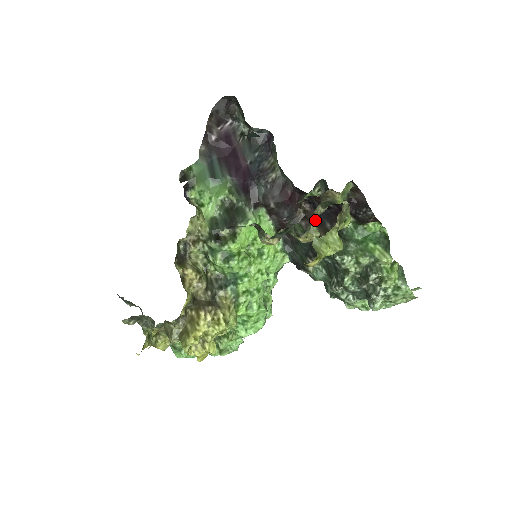
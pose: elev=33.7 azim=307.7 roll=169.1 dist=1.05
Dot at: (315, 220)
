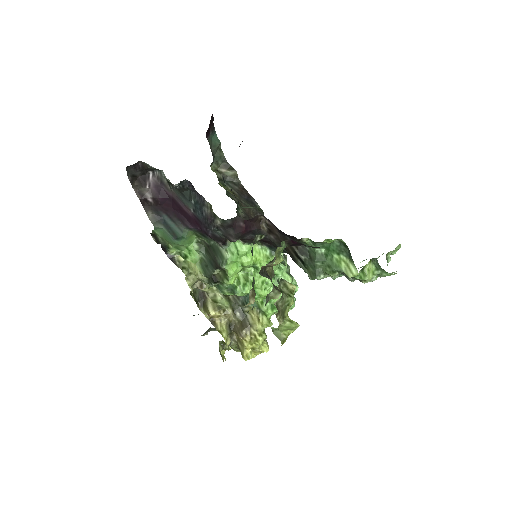
Dot at: (271, 277)
